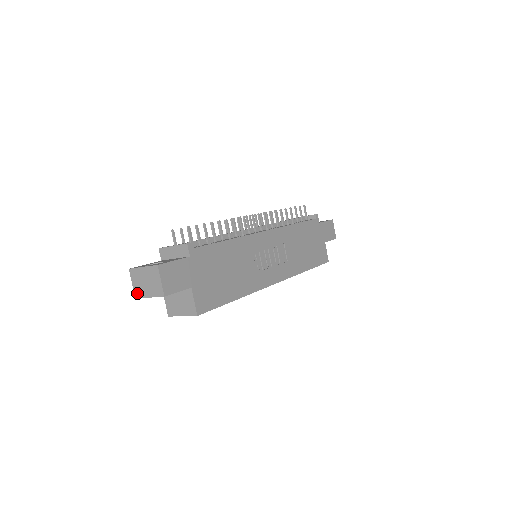
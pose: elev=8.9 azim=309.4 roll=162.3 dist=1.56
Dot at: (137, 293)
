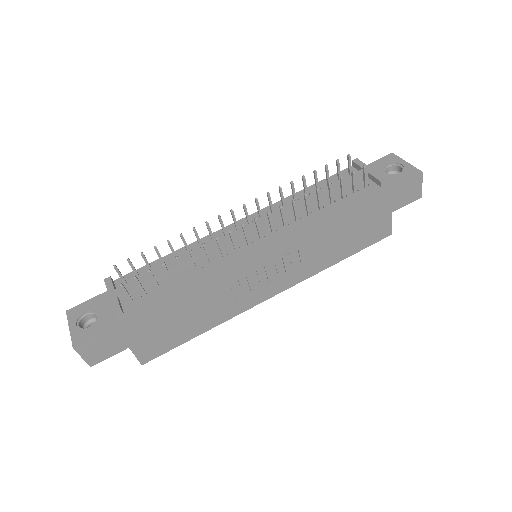
Dot at: occluded
